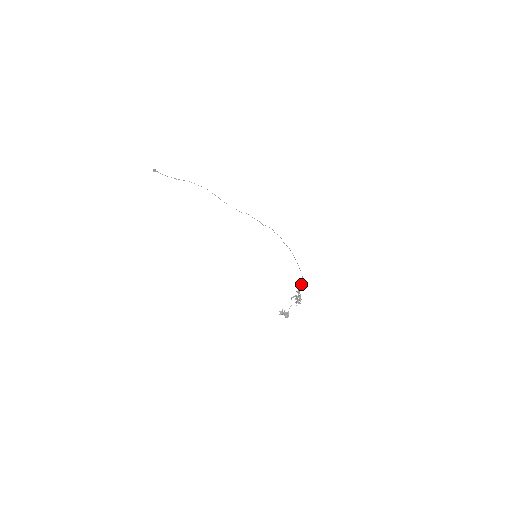
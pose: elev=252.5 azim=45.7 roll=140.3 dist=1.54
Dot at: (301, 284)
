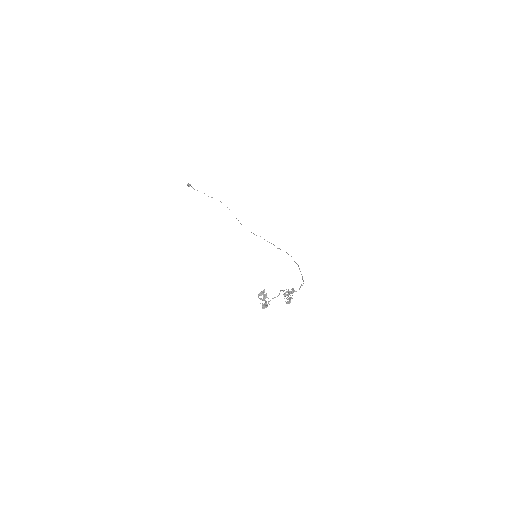
Dot at: (299, 288)
